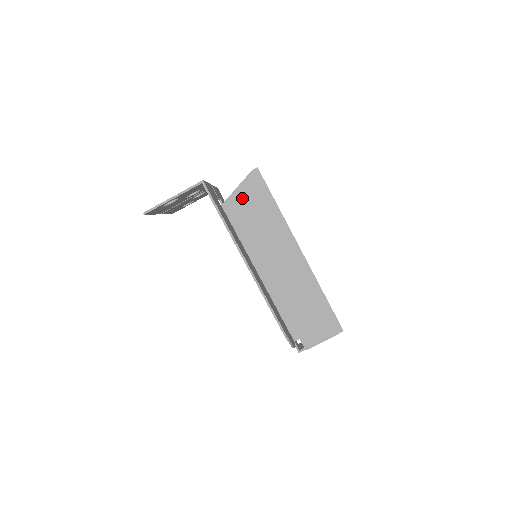
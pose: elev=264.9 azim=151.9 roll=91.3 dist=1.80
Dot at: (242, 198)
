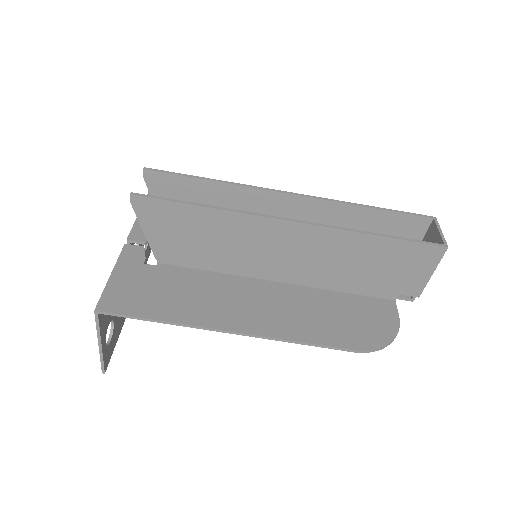
Dot at: (163, 237)
